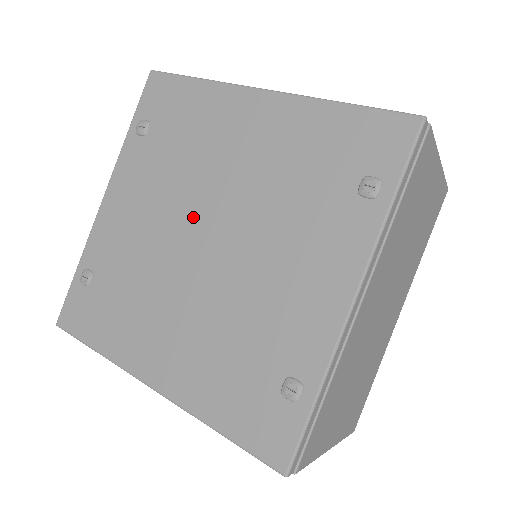
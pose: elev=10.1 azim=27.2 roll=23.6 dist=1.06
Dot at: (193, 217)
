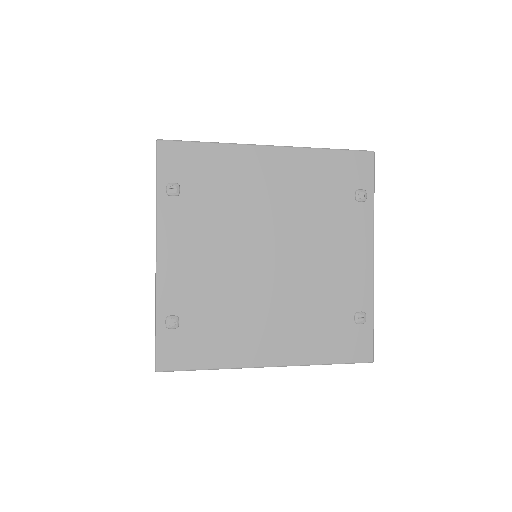
Dot at: (253, 245)
